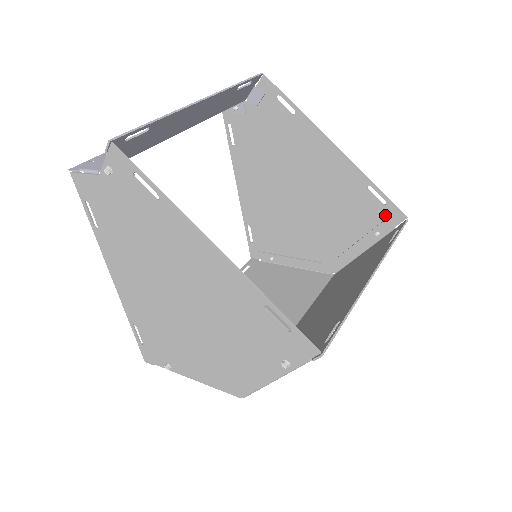
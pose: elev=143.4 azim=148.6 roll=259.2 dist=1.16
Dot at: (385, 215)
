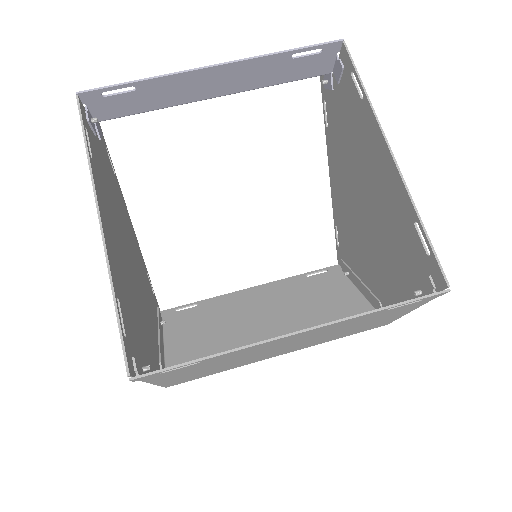
Dot at: (428, 271)
